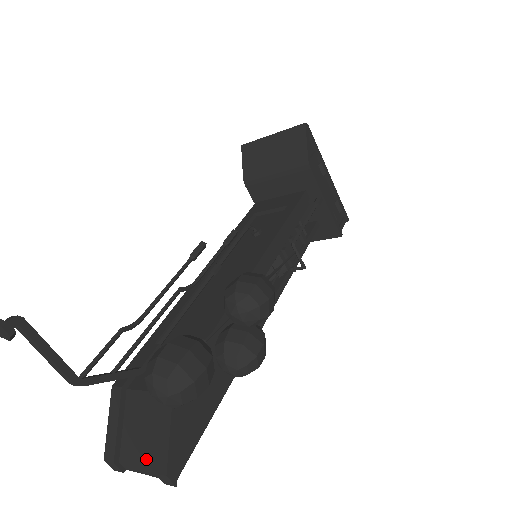
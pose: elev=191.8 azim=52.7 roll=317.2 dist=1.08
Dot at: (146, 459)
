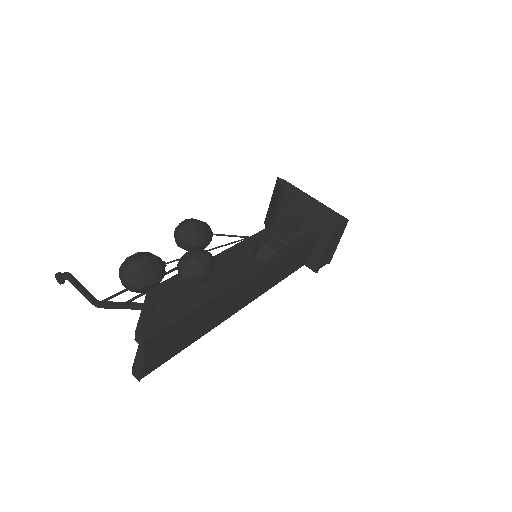
Dot at: occluded
